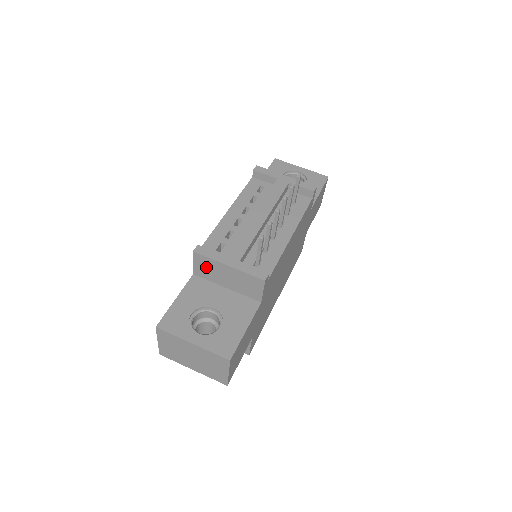
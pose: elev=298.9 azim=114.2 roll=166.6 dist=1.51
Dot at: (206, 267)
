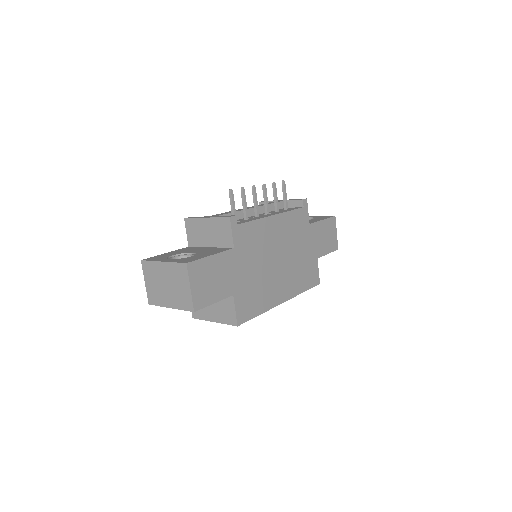
Dot at: (194, 231)
